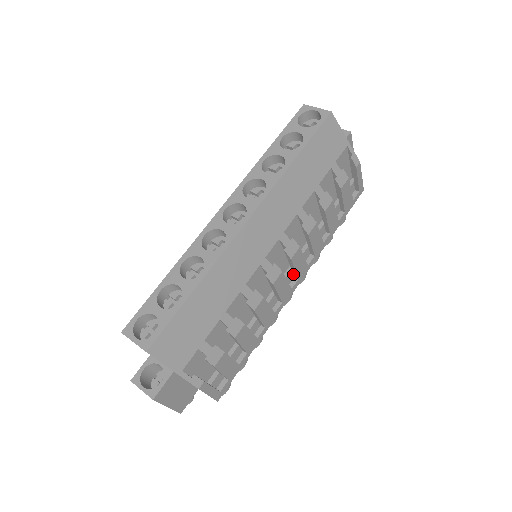
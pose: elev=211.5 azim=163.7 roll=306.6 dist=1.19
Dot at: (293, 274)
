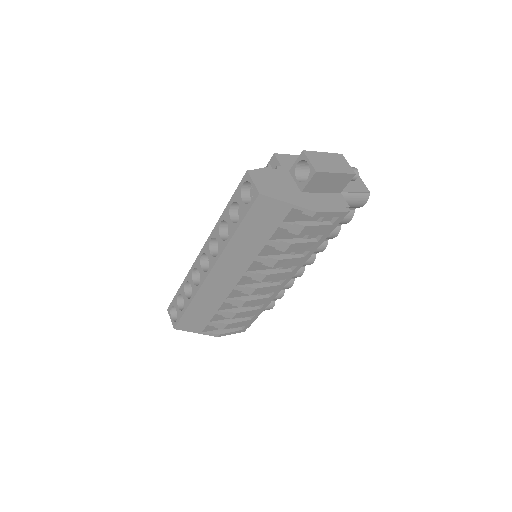
Dot at: occluded
